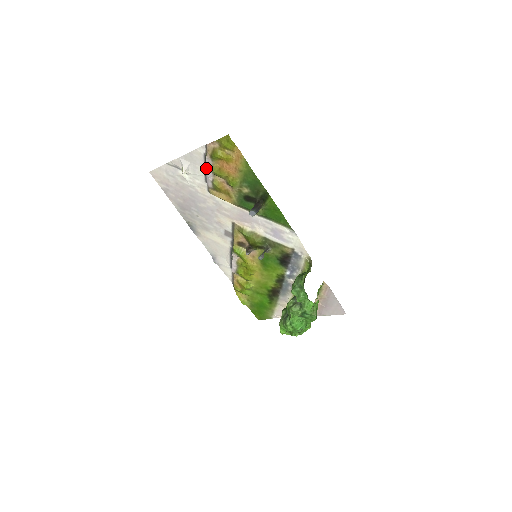
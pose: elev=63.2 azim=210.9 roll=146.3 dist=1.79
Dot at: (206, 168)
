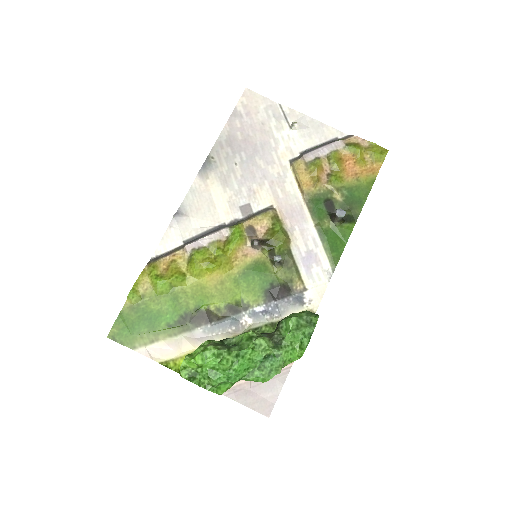
Dot at: (327, 145)
